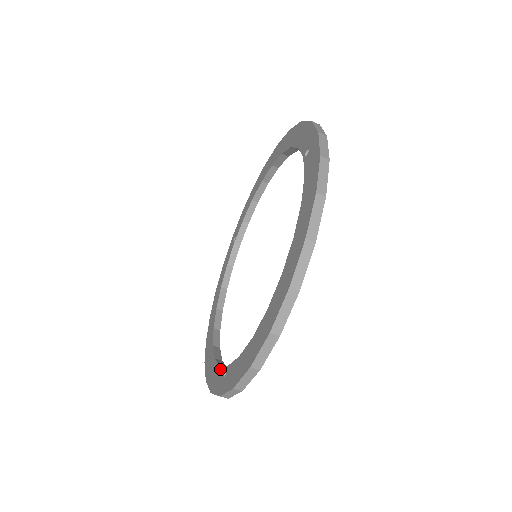
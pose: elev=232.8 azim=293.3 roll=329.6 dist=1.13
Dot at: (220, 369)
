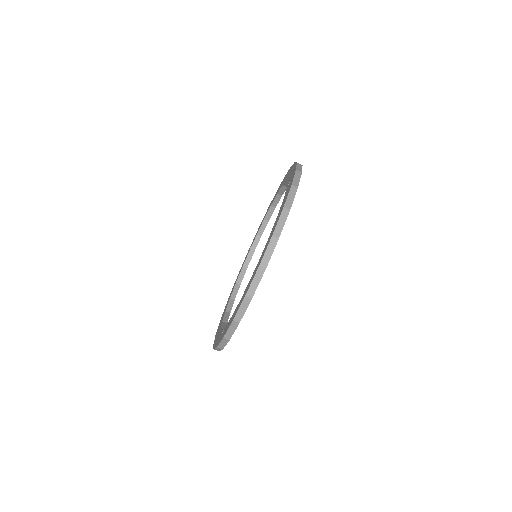
Dot at: (221, 332)
